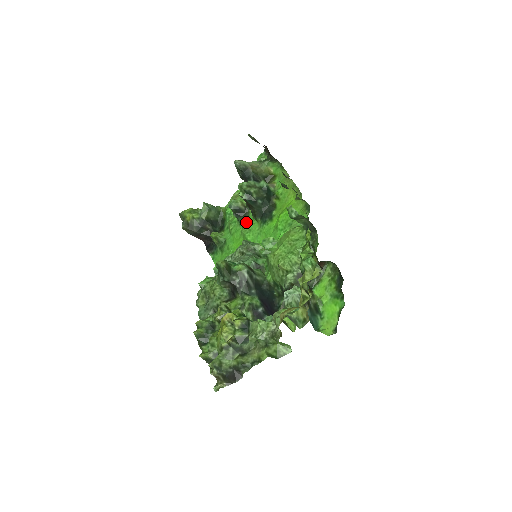
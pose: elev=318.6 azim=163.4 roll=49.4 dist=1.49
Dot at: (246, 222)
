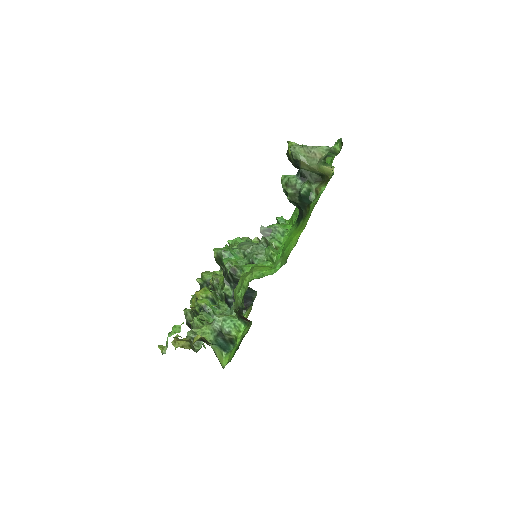
Dot at: occluded
